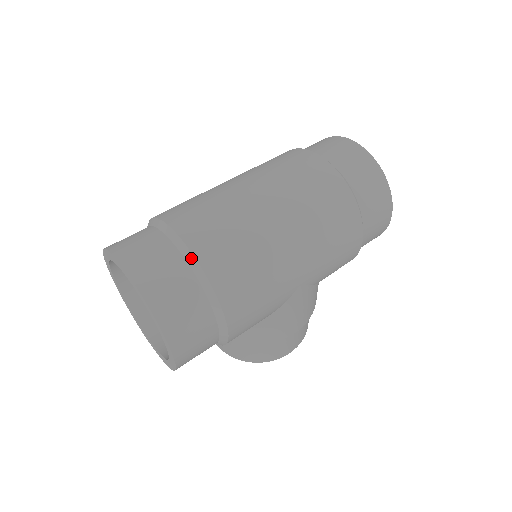
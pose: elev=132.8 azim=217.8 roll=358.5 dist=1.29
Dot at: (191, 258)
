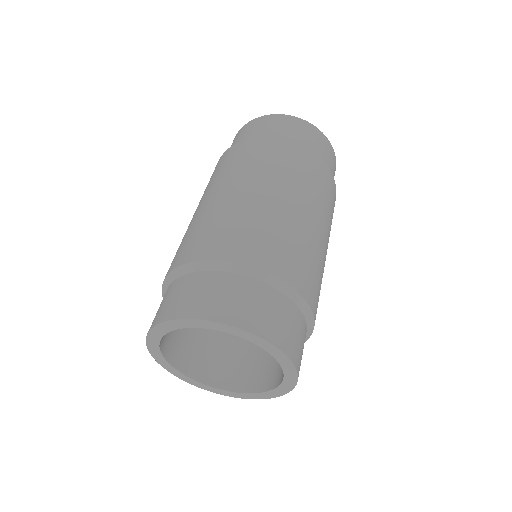
Dot at: (274, 280)
